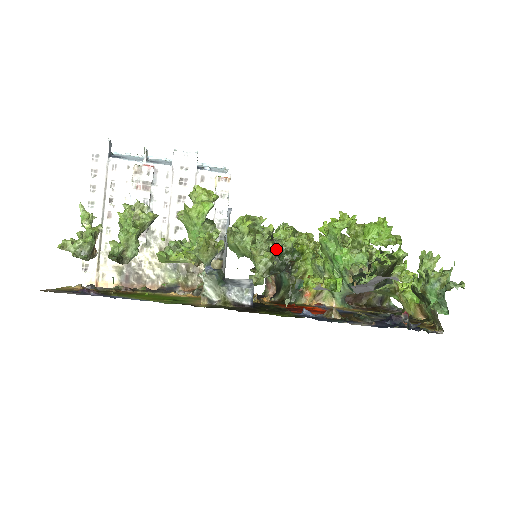
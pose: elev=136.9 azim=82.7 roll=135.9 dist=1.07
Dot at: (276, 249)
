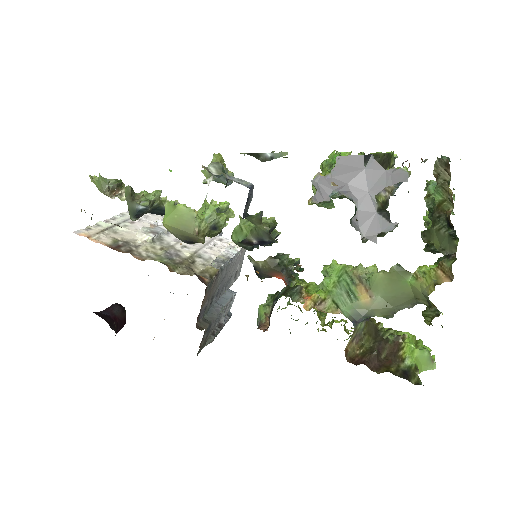
Dot at: (278, 253)
